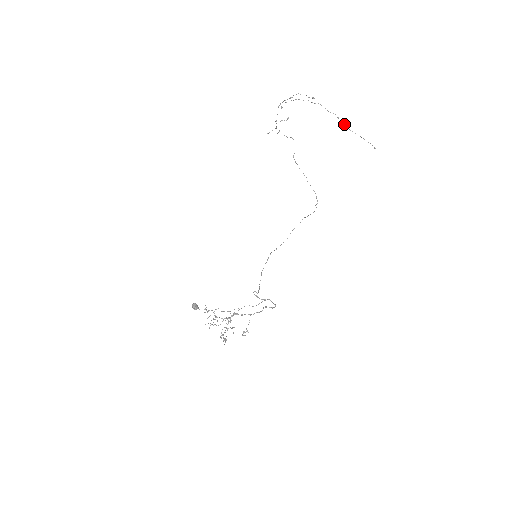
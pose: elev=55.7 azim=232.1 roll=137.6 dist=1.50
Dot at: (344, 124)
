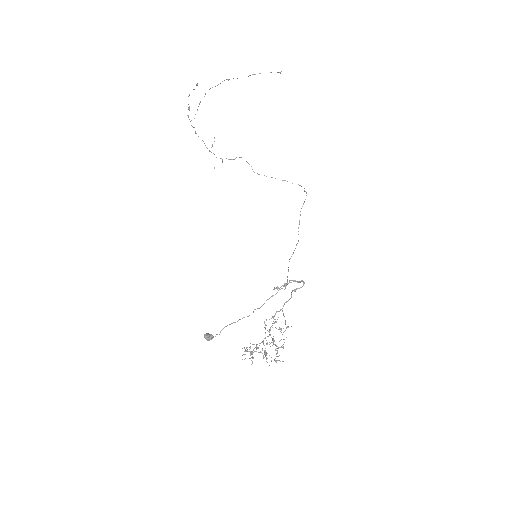
Dot at: occluded
